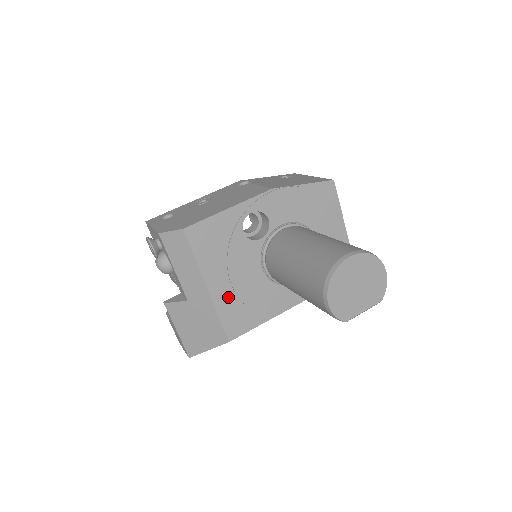
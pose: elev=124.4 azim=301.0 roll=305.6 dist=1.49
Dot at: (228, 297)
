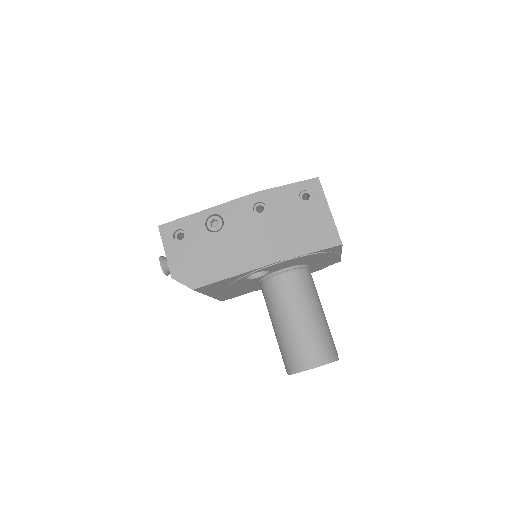
Dot at: (225, 294)
